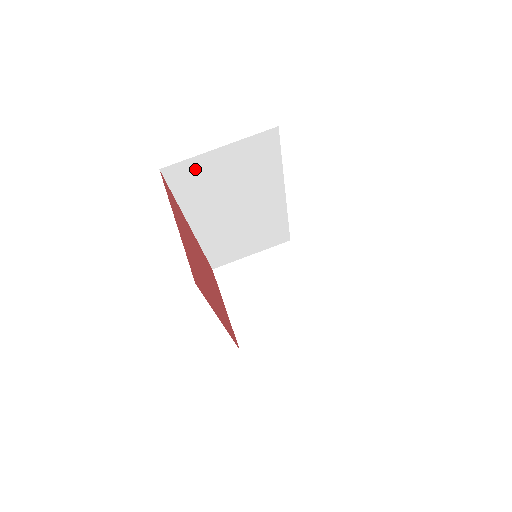
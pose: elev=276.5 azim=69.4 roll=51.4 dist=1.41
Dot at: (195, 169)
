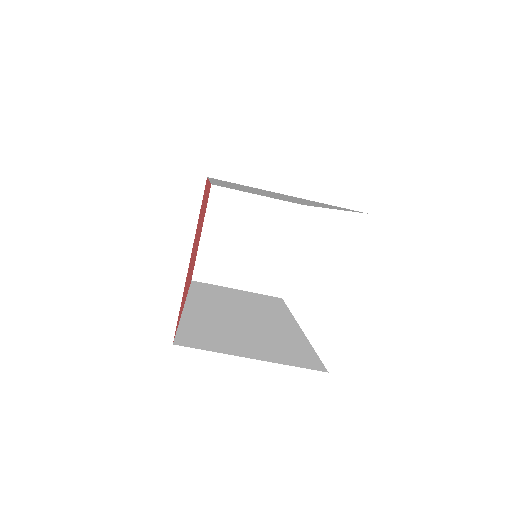
Dot at: occluded
